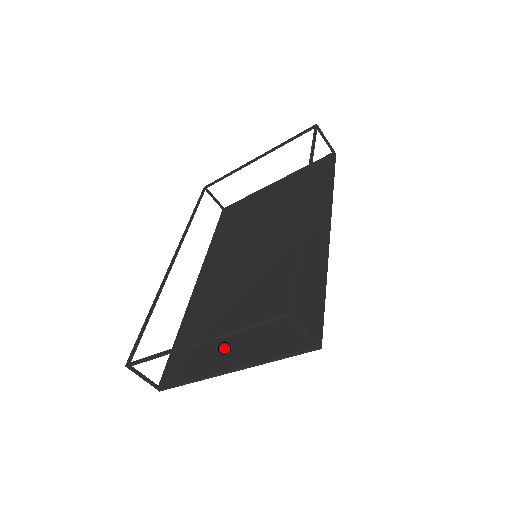
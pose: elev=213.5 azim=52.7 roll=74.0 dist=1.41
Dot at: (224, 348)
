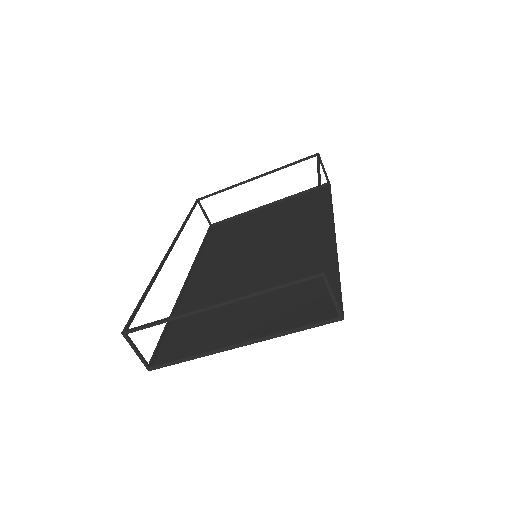
Dot at: (228, 328)
